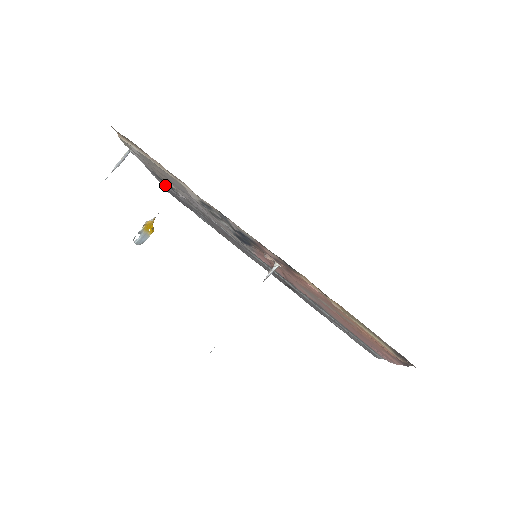
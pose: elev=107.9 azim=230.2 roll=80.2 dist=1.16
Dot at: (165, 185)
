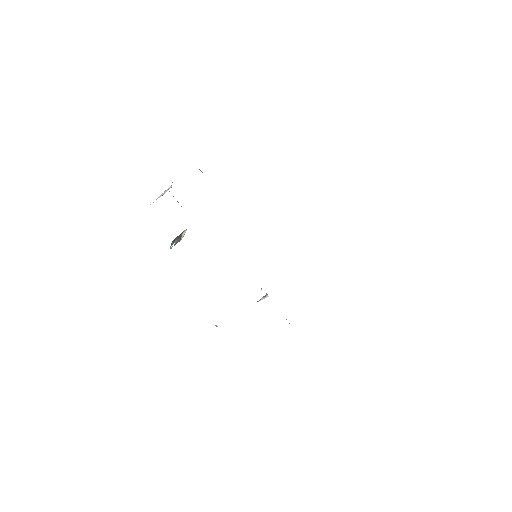
Dot at: occluded
